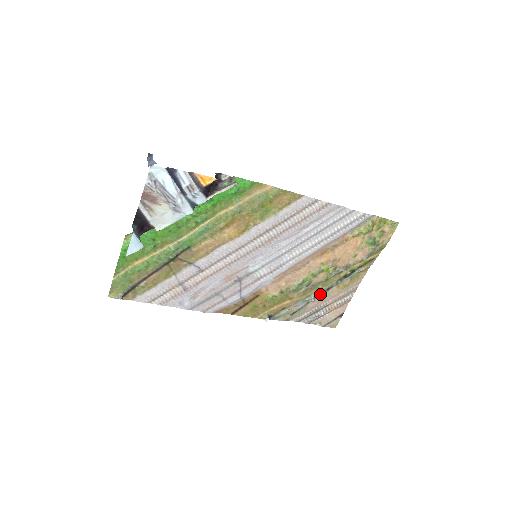
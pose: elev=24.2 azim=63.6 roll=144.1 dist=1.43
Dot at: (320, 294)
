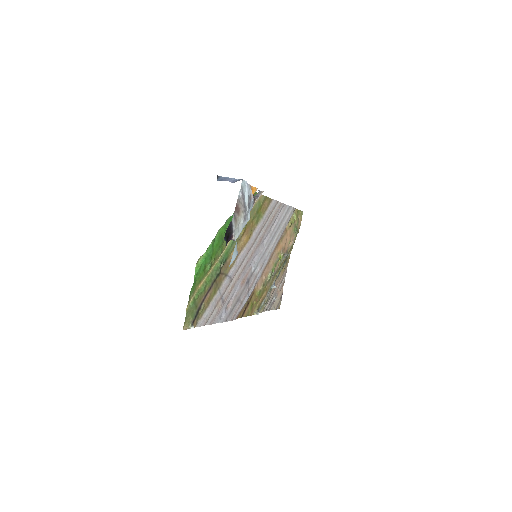
Dot at: (275, 281)
